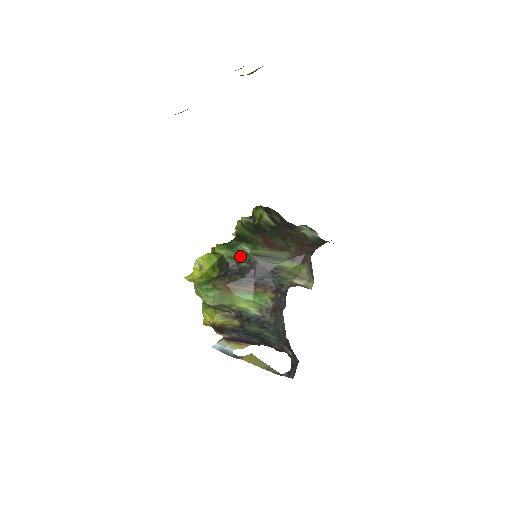
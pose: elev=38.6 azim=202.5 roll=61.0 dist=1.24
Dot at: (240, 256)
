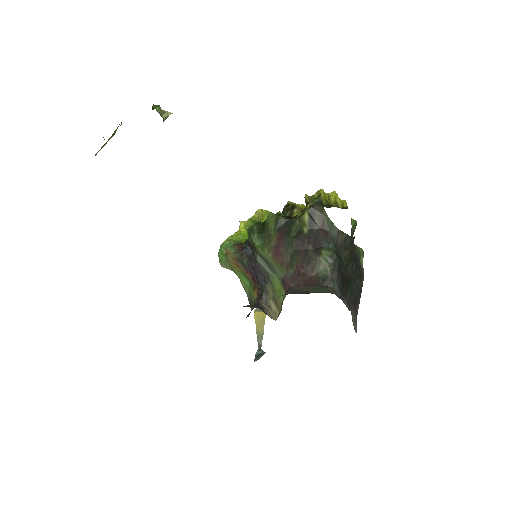
Dot at: (253, 244)
